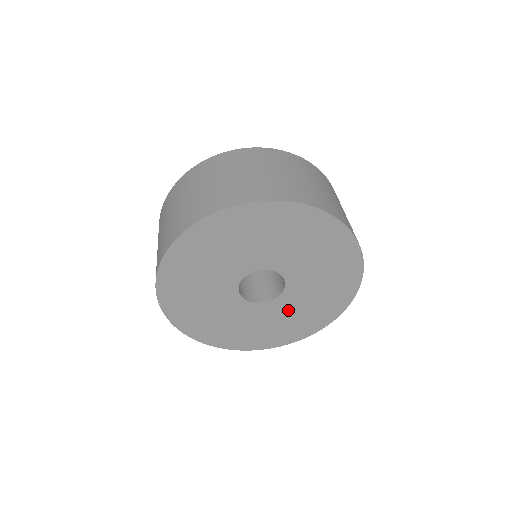
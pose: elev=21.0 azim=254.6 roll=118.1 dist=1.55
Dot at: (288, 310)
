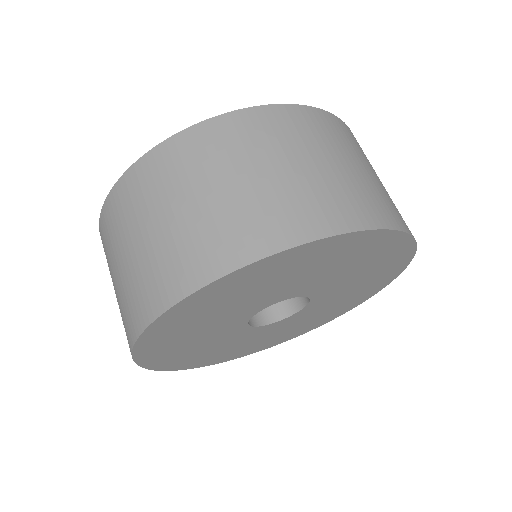
Dot at: (261, 335)
